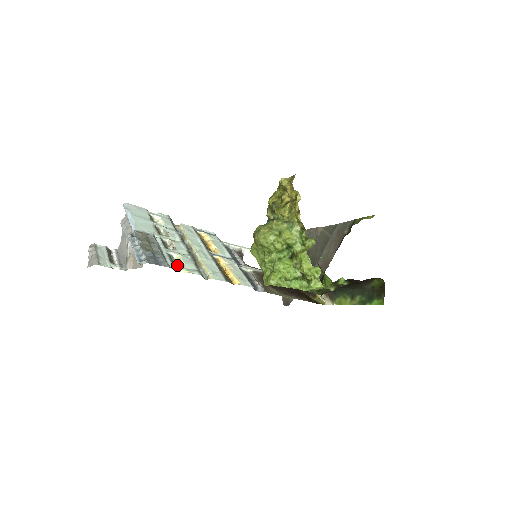
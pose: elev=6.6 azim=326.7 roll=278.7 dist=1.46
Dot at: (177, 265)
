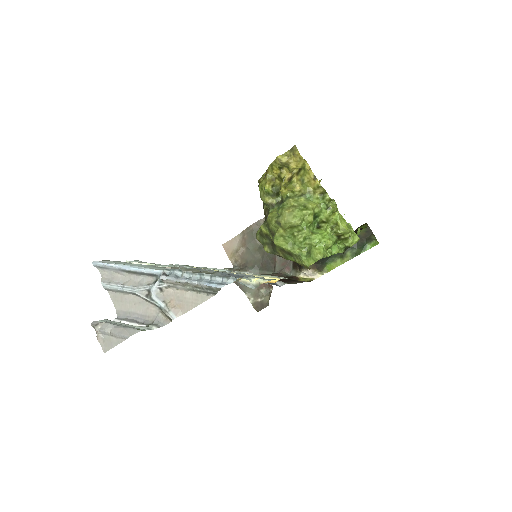
Dot at: (242, 278)
